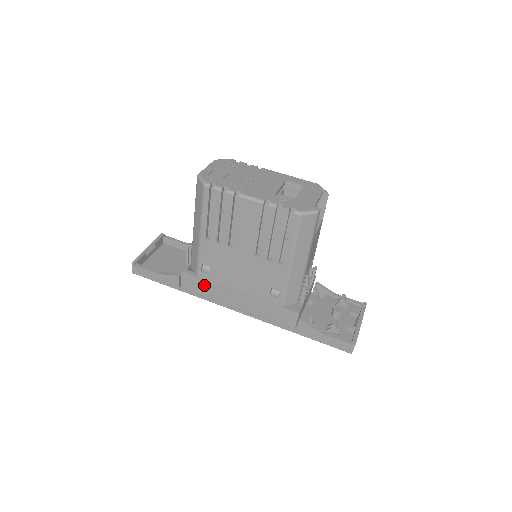
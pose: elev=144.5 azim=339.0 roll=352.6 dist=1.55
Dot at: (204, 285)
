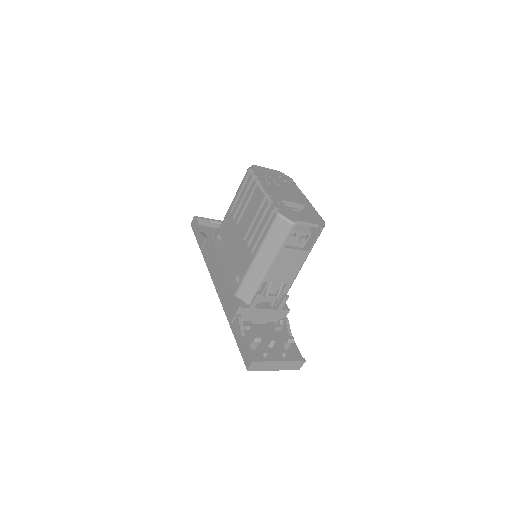
Dot at: (212, 252)
